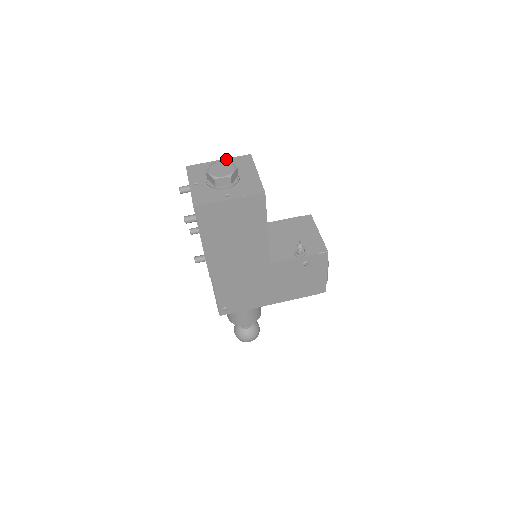
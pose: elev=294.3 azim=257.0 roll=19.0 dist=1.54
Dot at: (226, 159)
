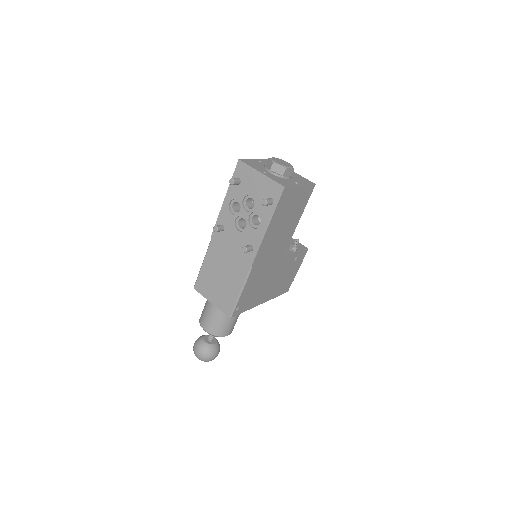
Dot at: (261, 160)
